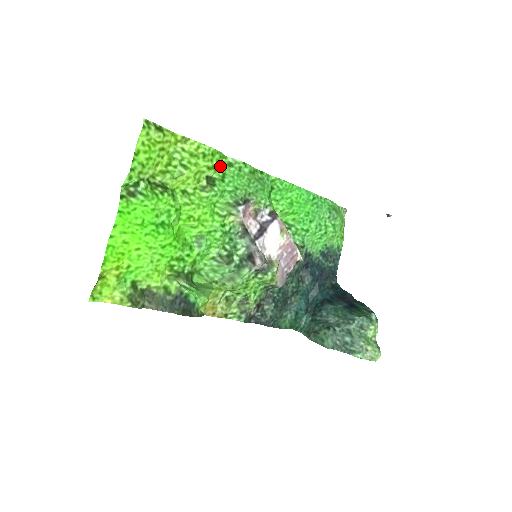
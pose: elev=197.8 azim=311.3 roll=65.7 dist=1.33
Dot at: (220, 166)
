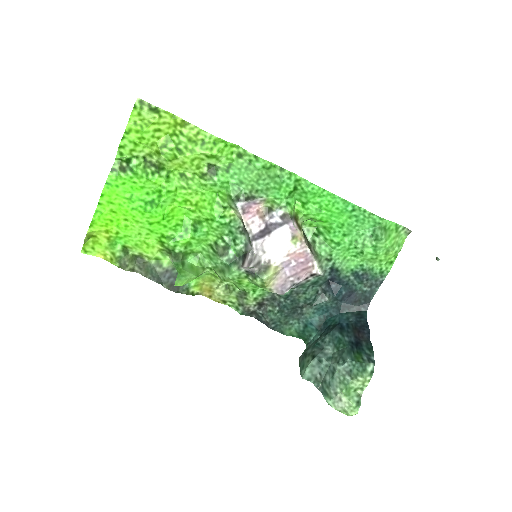
Dot at: (225, 156)
